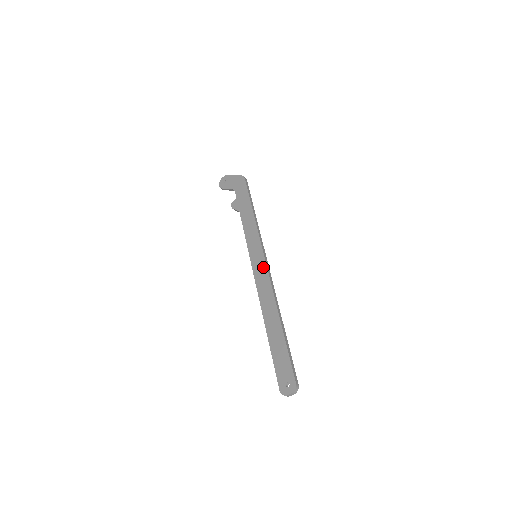
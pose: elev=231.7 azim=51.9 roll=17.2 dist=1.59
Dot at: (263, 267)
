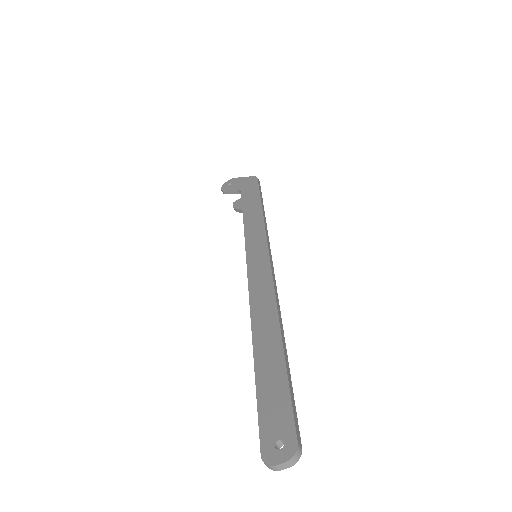
Dot at: (265, 266)
